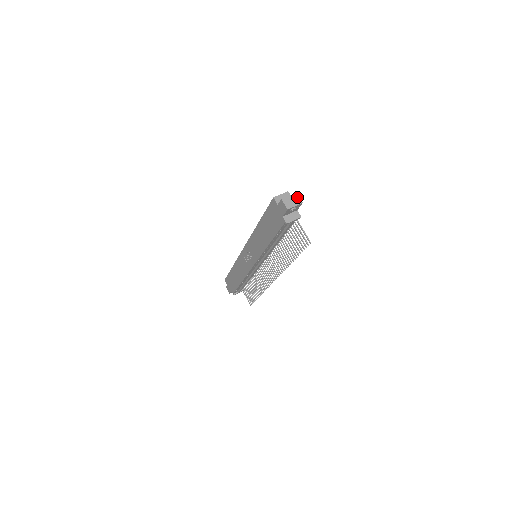
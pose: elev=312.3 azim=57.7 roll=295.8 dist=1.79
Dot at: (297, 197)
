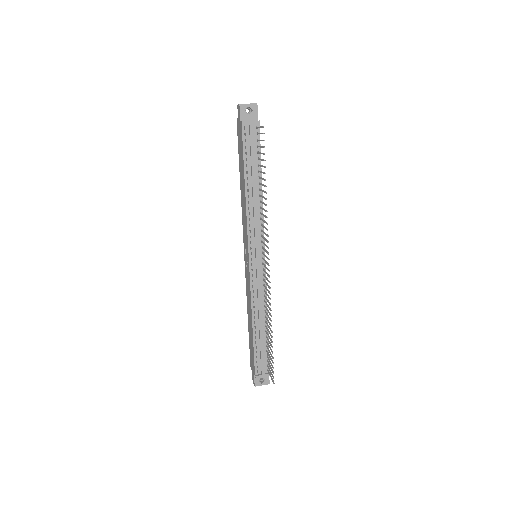
Dot at: occluded
